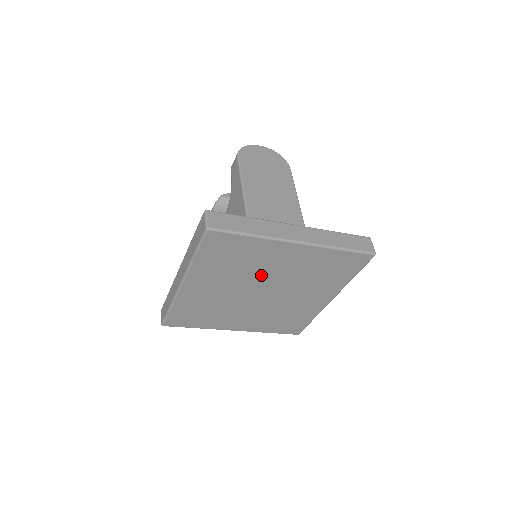
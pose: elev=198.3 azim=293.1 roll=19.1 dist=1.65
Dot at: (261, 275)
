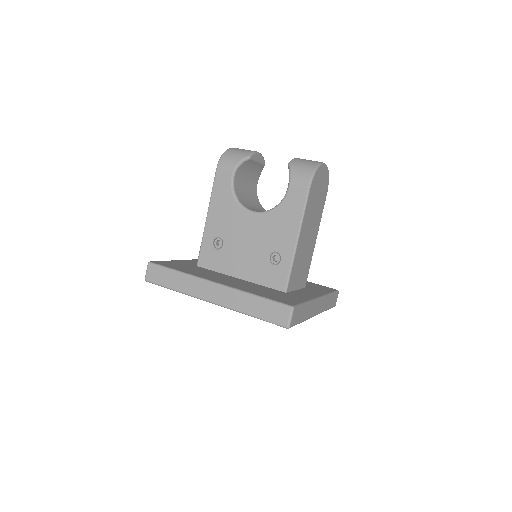
Dot at: occluded
